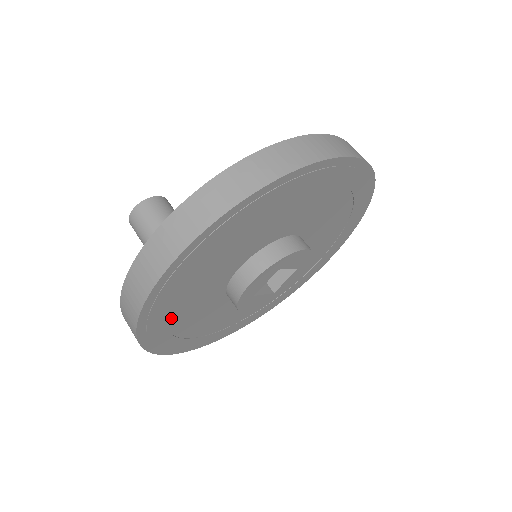
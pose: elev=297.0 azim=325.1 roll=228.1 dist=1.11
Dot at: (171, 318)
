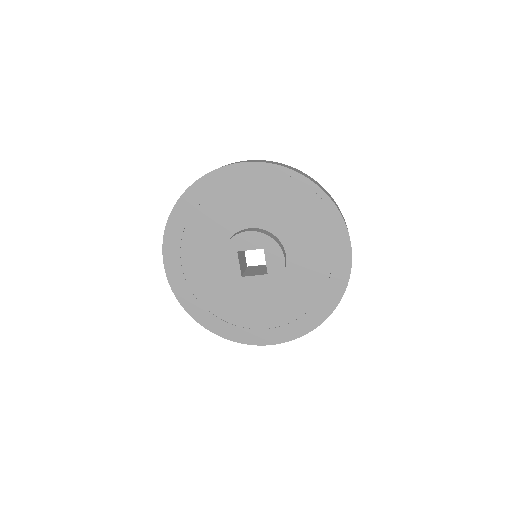
Dot at: (208, 305)
